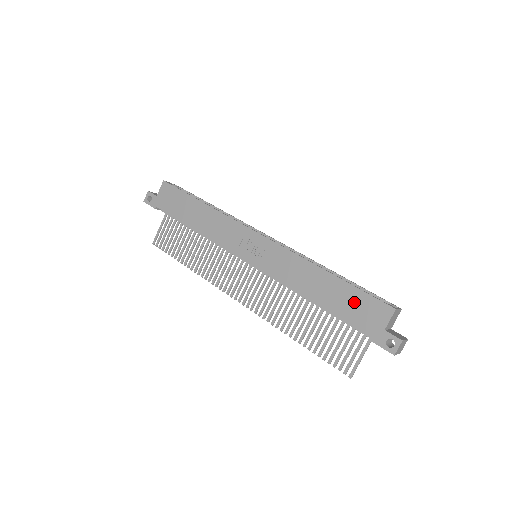
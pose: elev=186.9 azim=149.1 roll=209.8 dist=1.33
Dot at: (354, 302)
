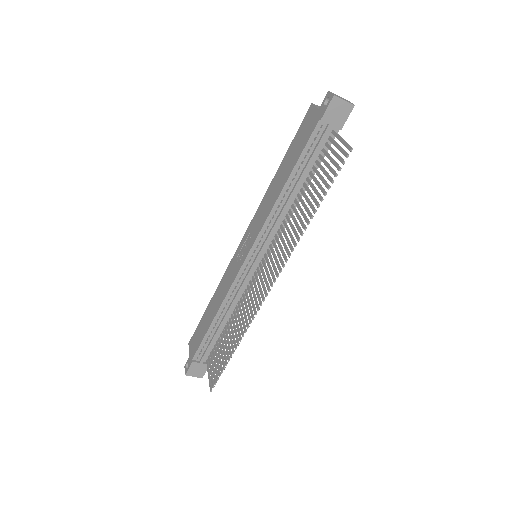
Dot at: (297, 142)
